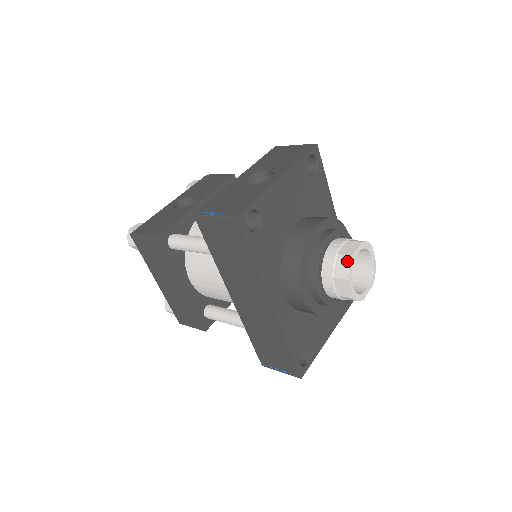
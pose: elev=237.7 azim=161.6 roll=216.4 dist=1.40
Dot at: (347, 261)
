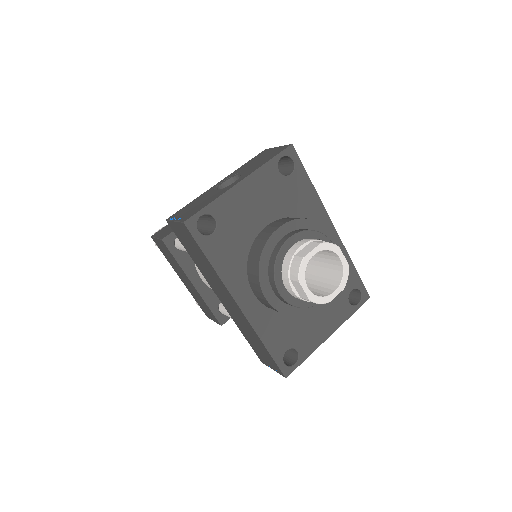
Dot at: (299, 263)
